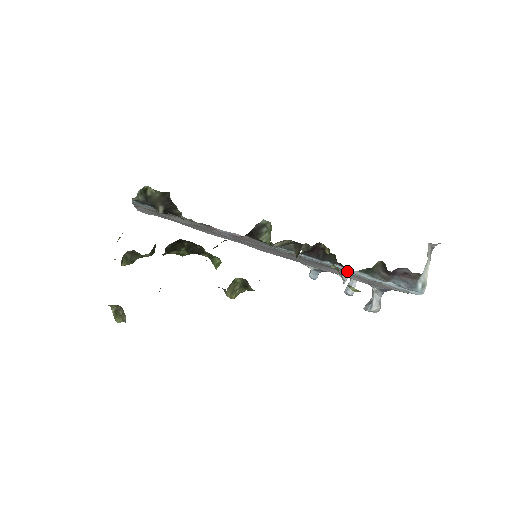
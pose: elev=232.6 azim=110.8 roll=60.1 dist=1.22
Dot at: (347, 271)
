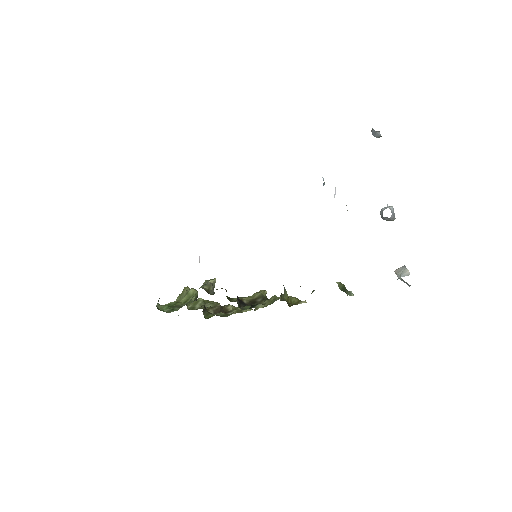
Dot at: occluded
